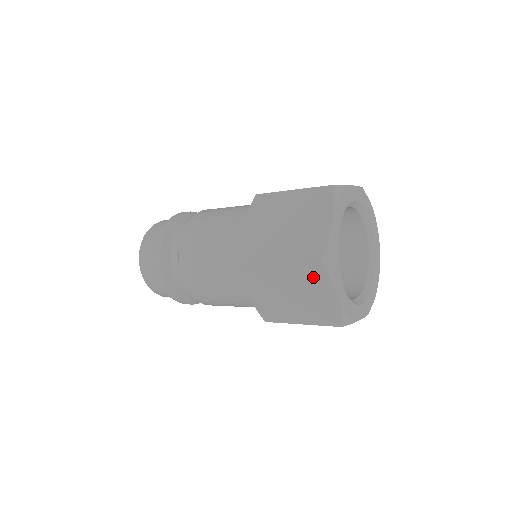
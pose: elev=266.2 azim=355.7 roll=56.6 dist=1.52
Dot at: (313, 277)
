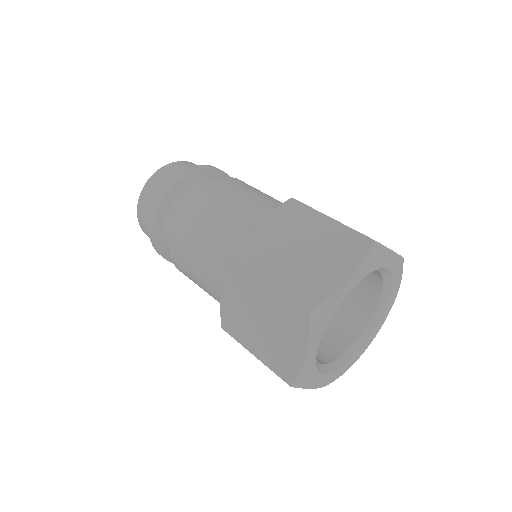
Dot at: (293, 321)
